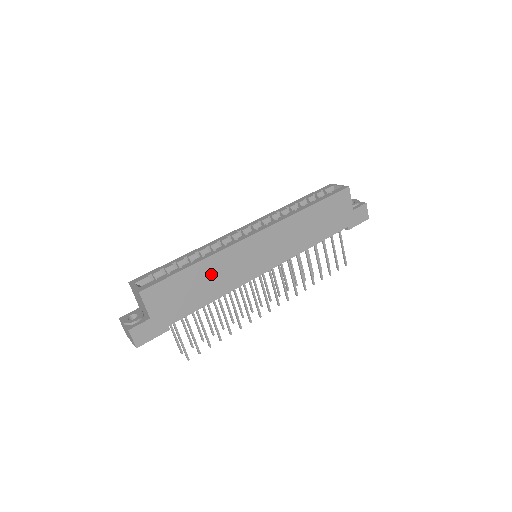
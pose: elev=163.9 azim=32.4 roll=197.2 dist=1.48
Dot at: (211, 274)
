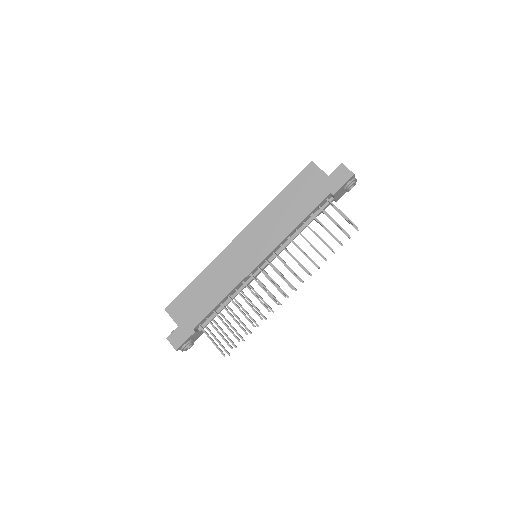
Dot at: (211, 281)
